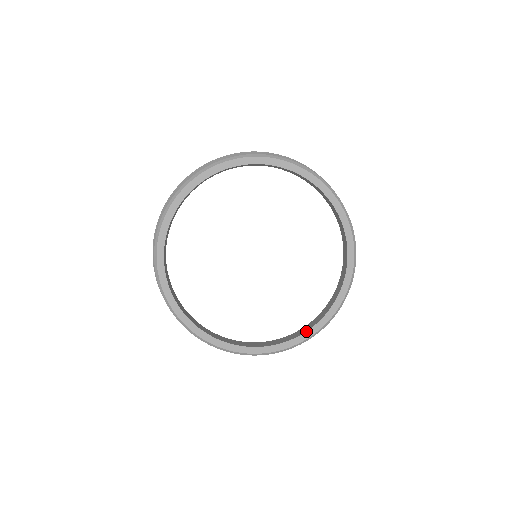
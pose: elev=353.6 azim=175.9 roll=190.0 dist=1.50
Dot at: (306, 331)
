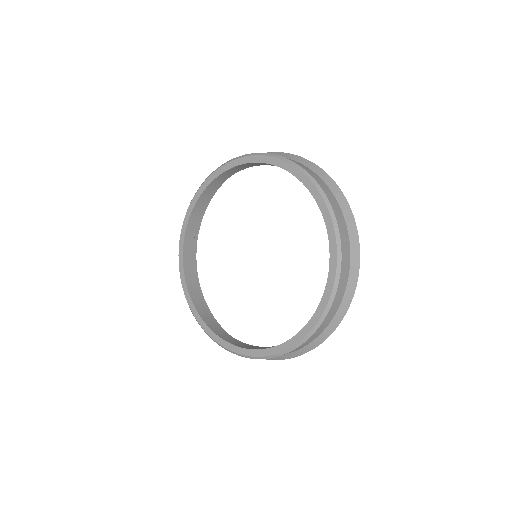
Dot at: (274, 346)
